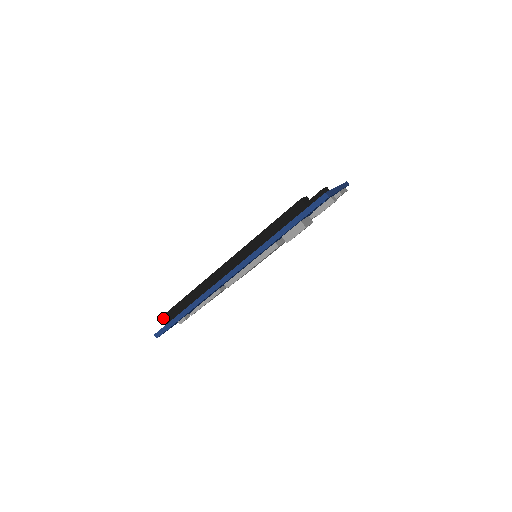
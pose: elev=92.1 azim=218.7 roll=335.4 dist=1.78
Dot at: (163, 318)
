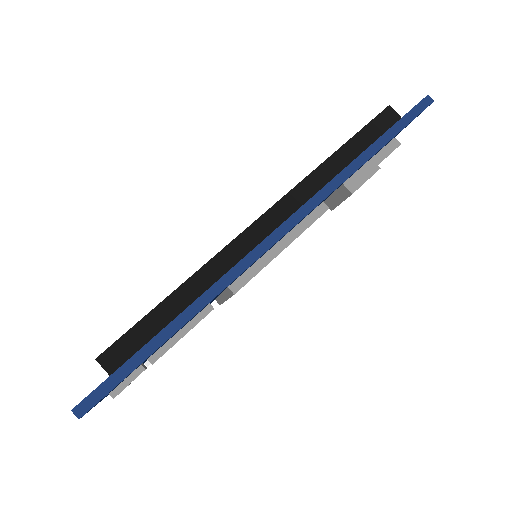
Dot at: (101, 360)
